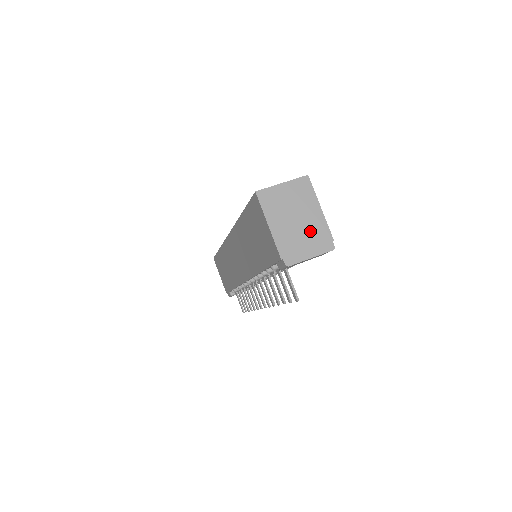
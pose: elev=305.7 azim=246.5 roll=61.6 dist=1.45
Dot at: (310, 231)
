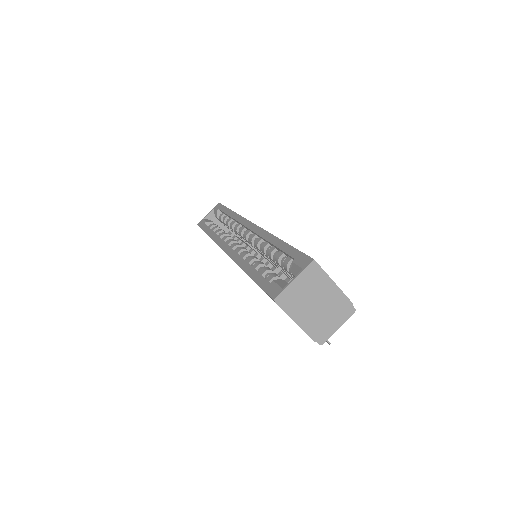
Dot at: (331, 307)
